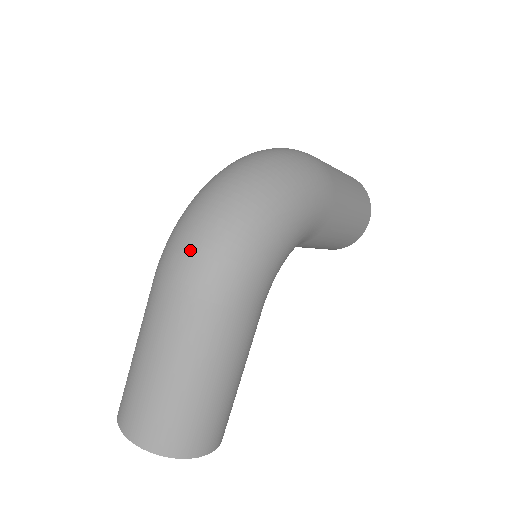
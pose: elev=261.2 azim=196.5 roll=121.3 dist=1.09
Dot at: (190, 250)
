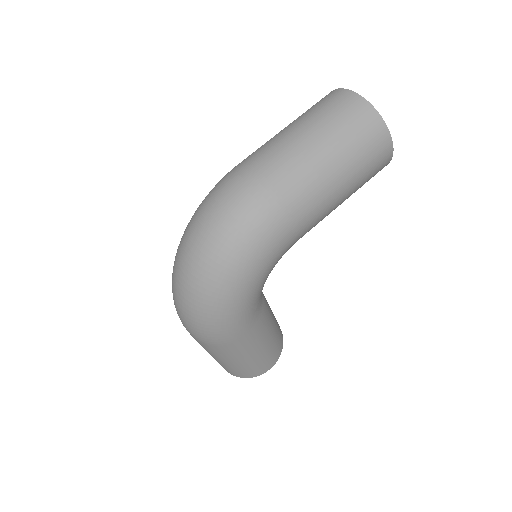
Dot at: (181, 318)
